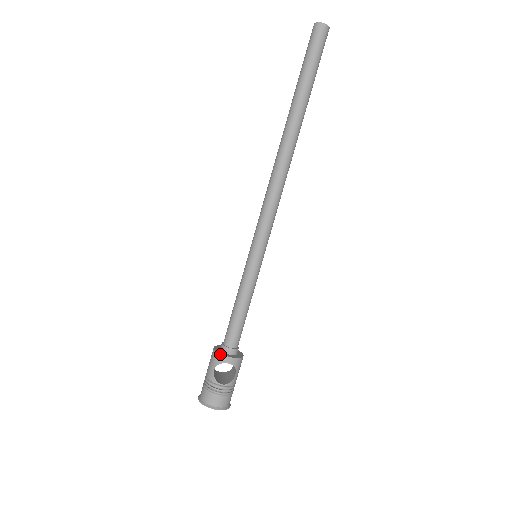
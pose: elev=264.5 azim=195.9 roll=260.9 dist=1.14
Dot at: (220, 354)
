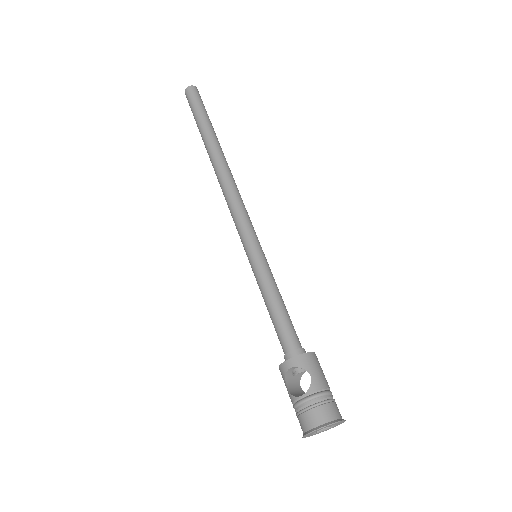
Dot at: (279, 366)
